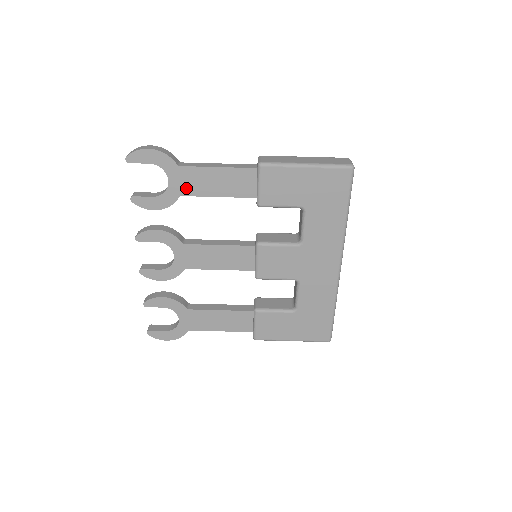
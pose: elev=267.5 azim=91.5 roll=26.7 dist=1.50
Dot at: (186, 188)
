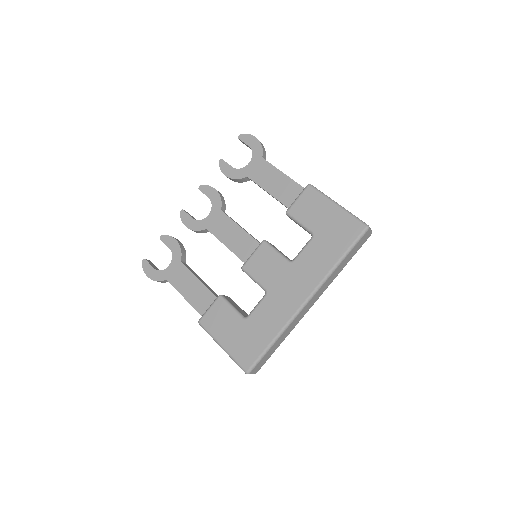
Dot at: (255, 174)
